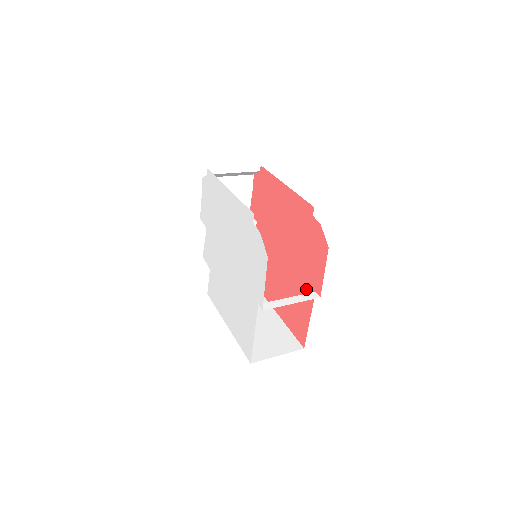
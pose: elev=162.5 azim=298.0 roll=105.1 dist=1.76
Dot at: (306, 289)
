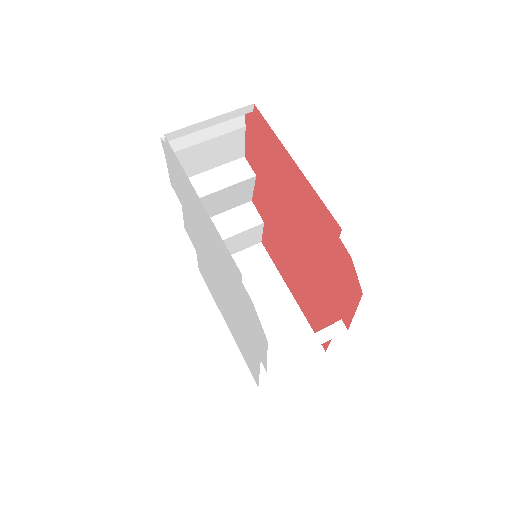
Dot at: (328, 306)
